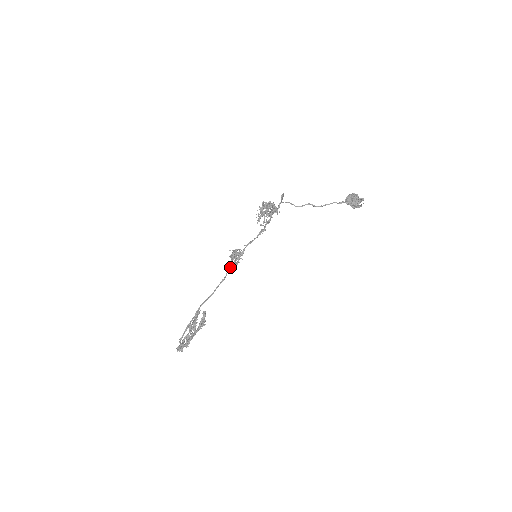
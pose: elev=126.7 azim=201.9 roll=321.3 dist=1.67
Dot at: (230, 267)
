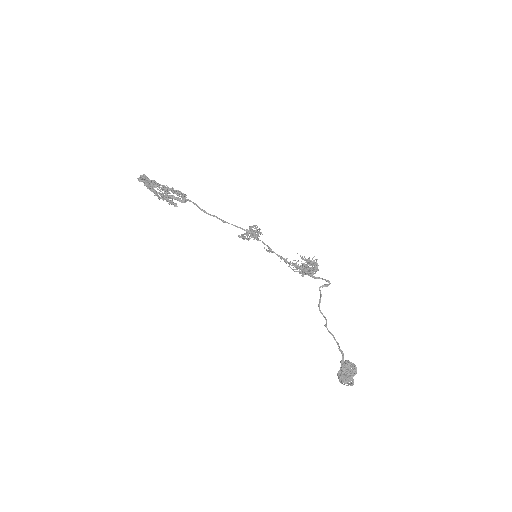
Dot at: (239, 227)
